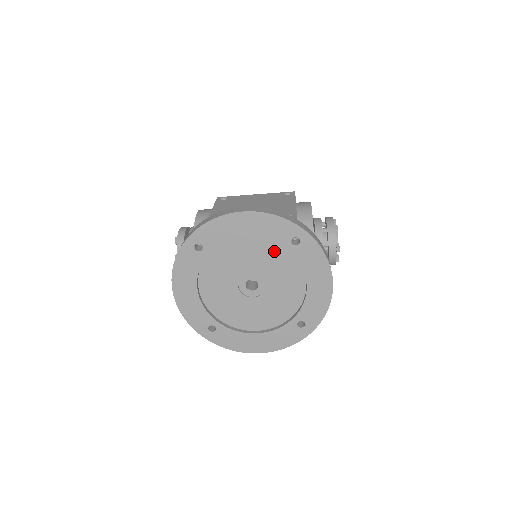
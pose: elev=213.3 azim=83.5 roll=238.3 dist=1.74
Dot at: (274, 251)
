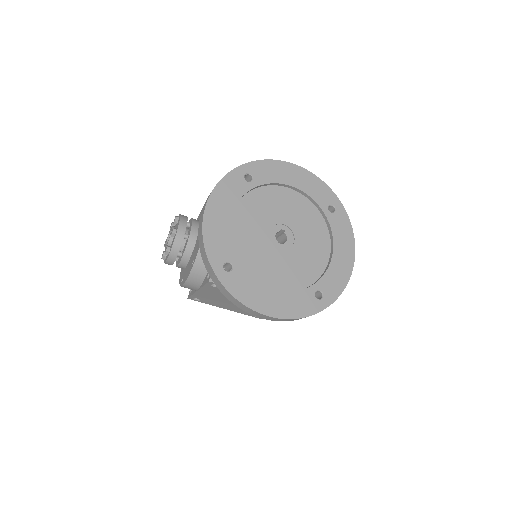
Dot at: (310, 212)
